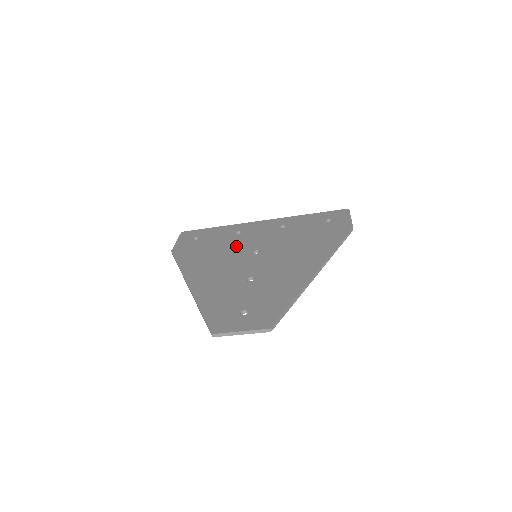
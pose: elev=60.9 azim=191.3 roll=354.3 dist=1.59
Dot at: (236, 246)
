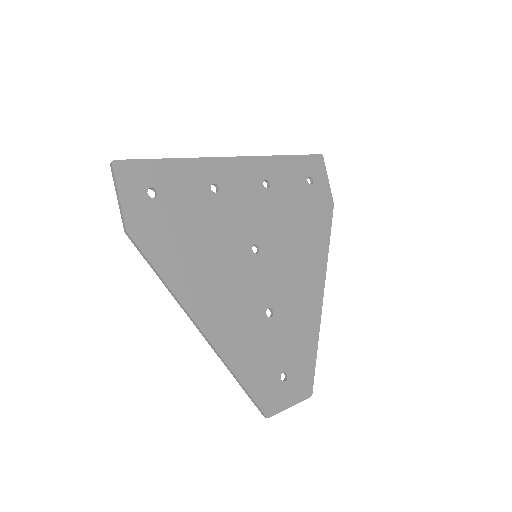
Dot at: (226, 230)
